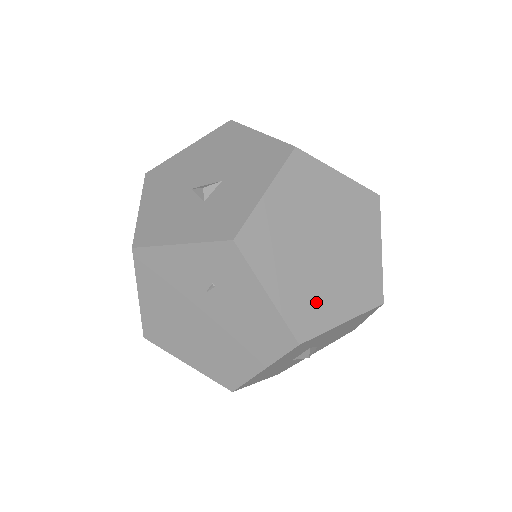
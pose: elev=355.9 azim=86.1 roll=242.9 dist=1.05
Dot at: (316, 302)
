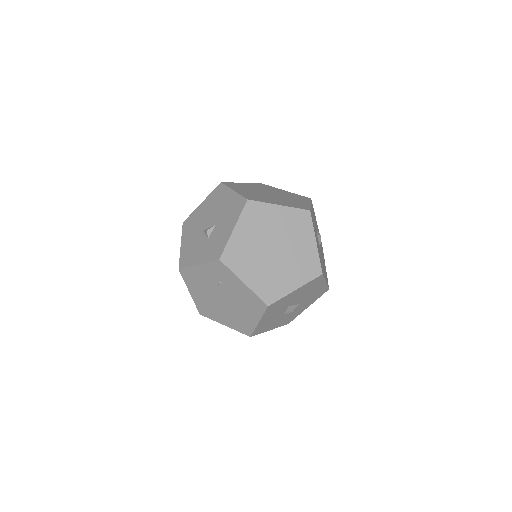
Dot at: (275, 282)
